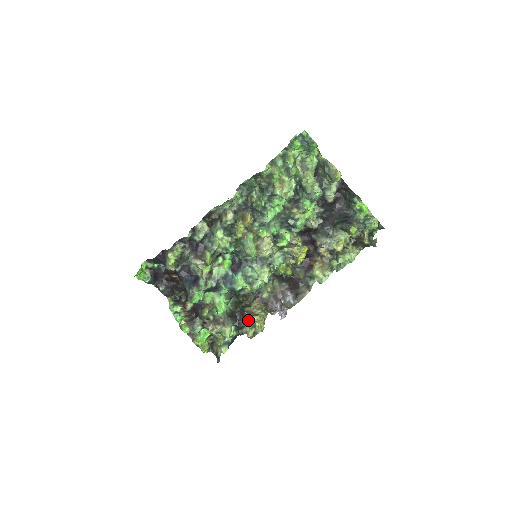
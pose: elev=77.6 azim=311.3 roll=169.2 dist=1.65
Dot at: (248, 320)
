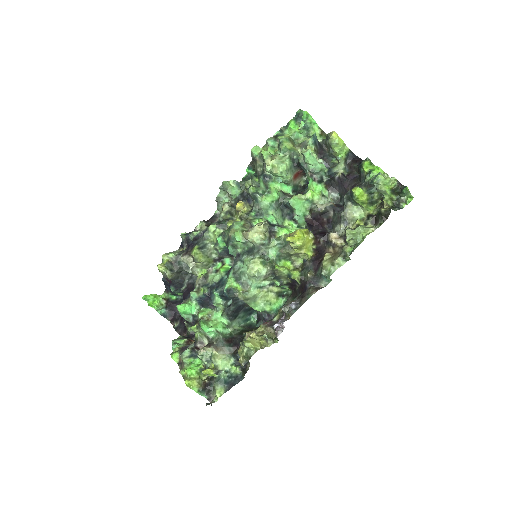
Dot at: occluded
